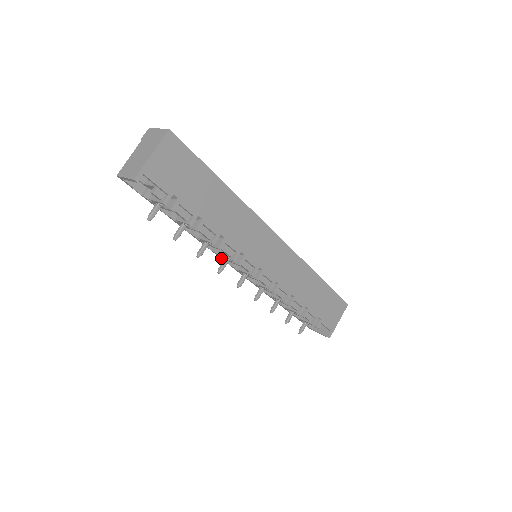
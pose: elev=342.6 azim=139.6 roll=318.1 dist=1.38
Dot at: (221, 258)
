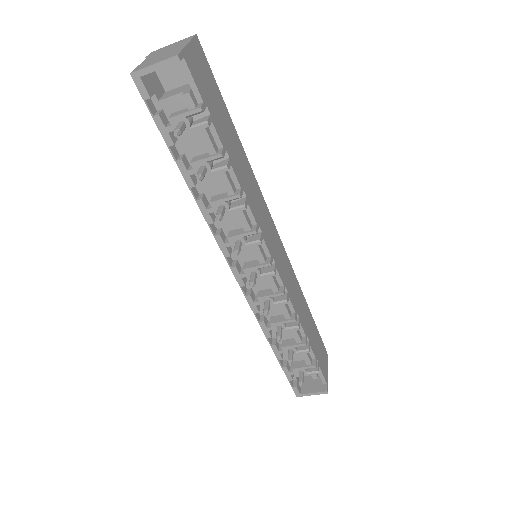
Dot at: (223, 251)
